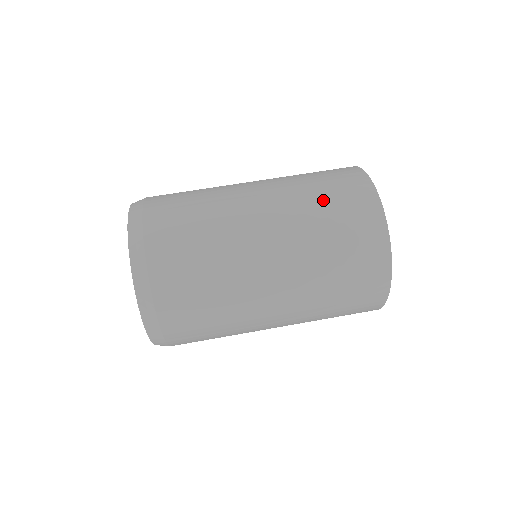
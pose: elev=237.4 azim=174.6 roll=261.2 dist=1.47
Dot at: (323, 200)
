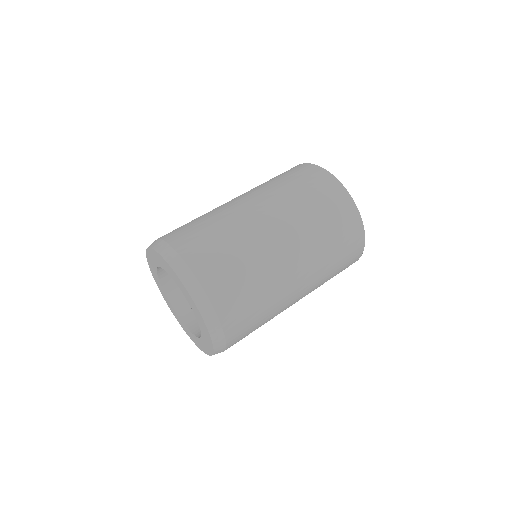
Dot at: (290, 184)
